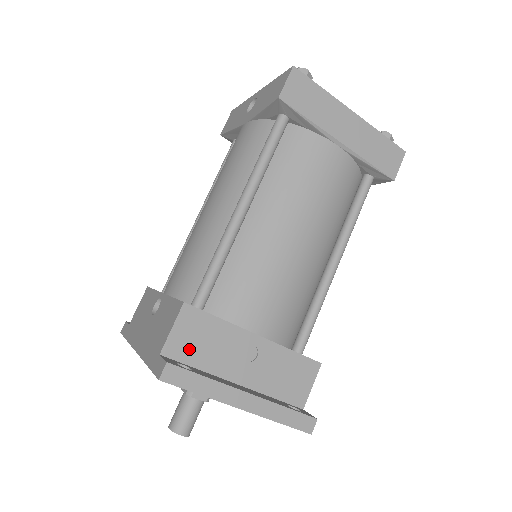
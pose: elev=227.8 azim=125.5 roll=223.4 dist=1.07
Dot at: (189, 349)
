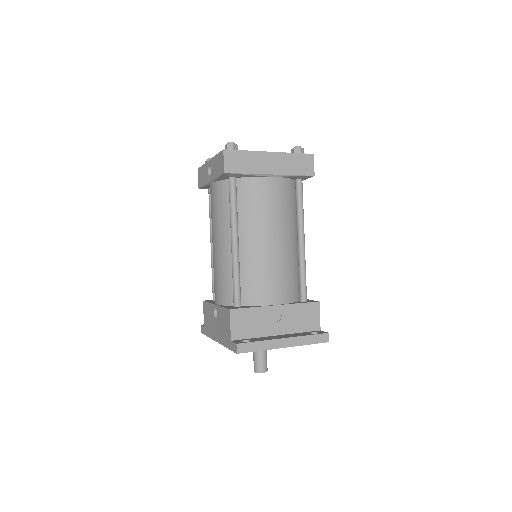
Dot at: (244, 331)
